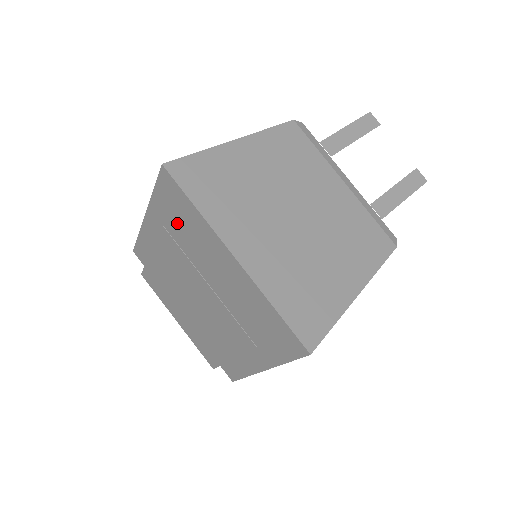
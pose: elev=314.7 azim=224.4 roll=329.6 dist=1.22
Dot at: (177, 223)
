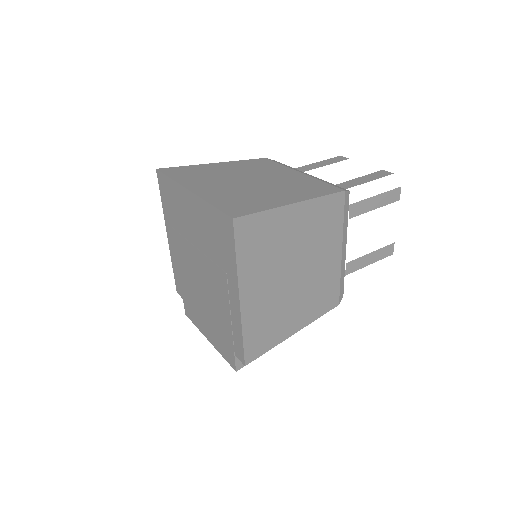
Dot at: (173, 211)
